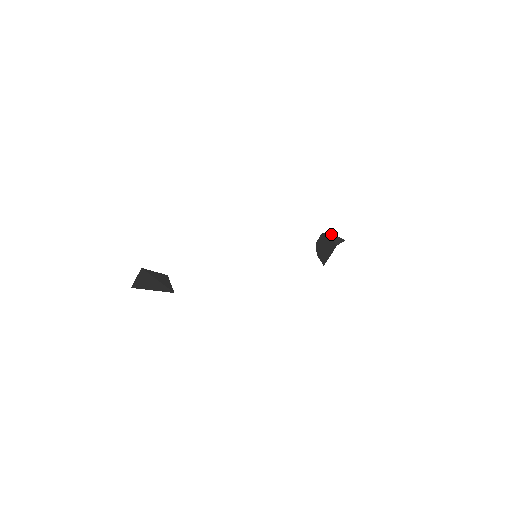
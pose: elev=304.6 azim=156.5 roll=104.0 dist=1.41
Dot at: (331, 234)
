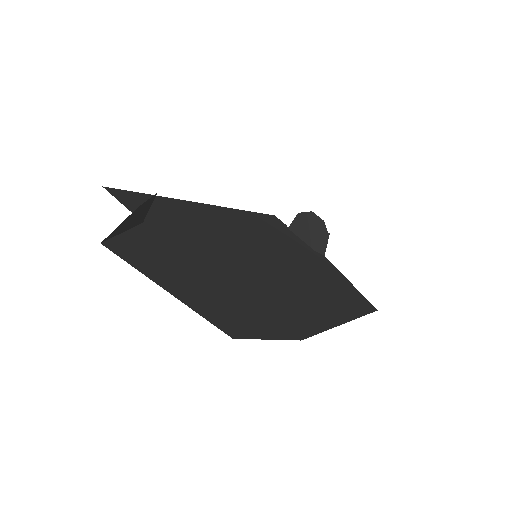
Dot at: (327, 238)
